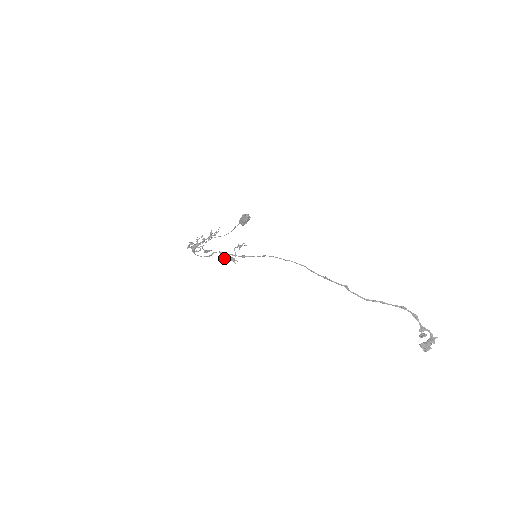
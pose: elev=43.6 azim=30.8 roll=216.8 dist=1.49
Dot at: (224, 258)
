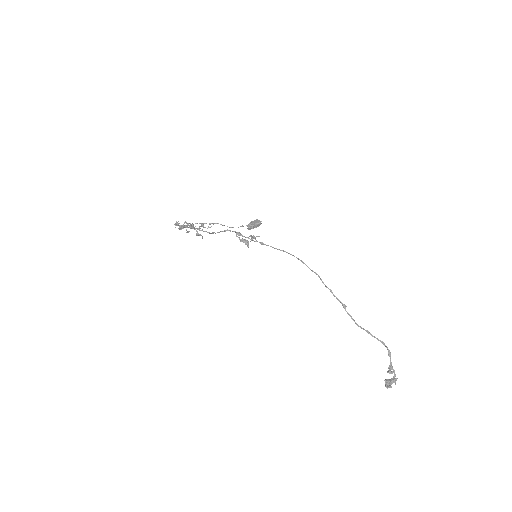
Dot at: (239, 238)
